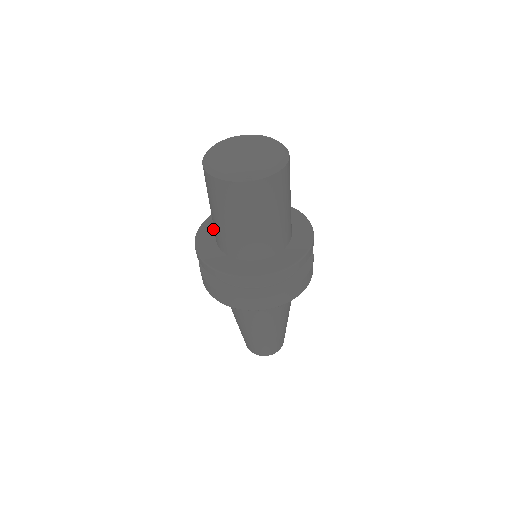
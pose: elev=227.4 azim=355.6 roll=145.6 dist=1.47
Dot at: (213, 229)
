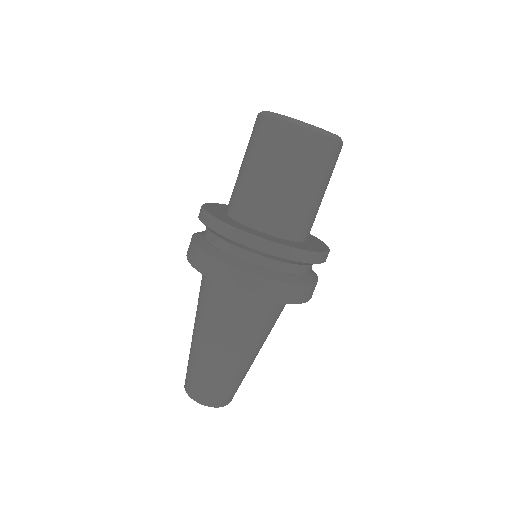
Dot at: (220, 209)
